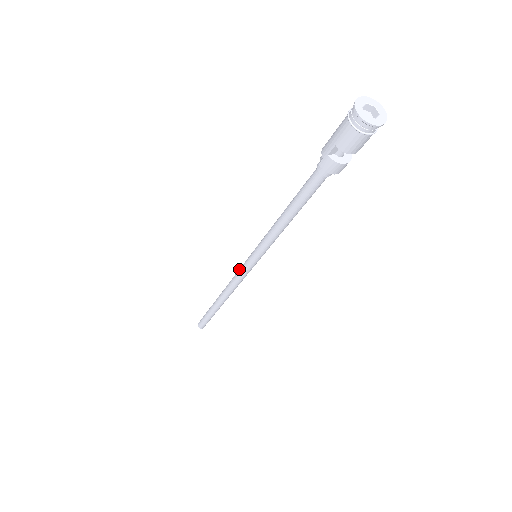
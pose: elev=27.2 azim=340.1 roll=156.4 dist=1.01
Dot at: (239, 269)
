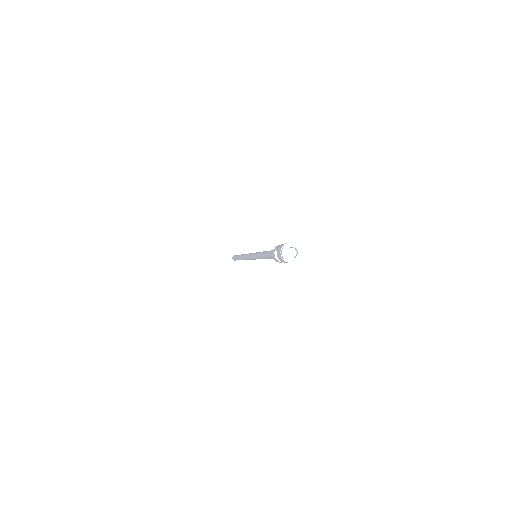
Dot at: occluded
